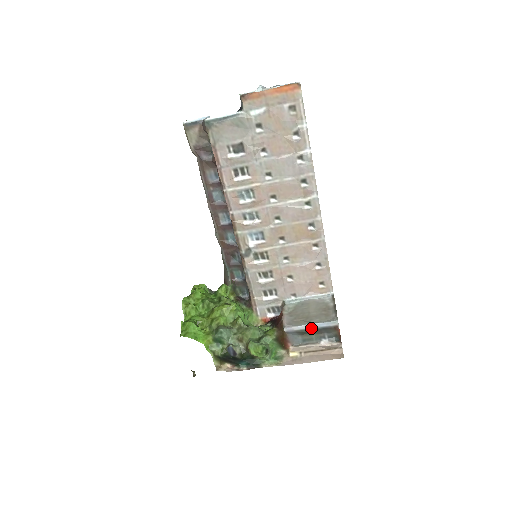
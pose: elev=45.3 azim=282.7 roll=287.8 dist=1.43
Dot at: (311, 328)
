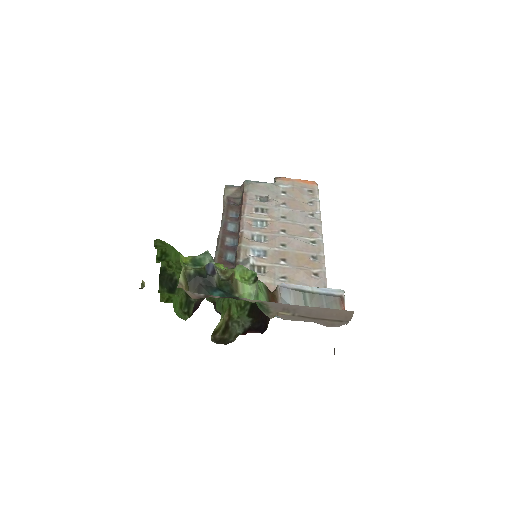
Dot at: (311, 291)
